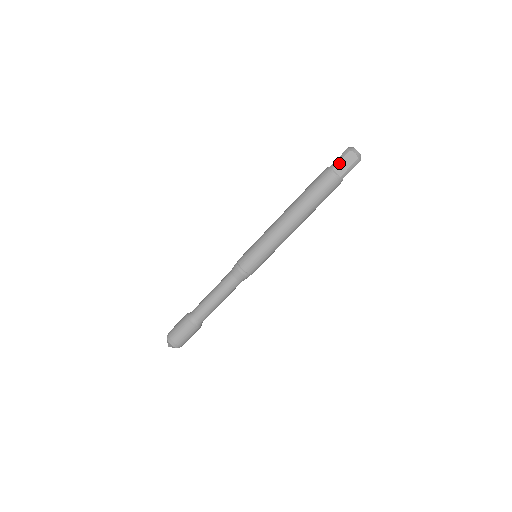
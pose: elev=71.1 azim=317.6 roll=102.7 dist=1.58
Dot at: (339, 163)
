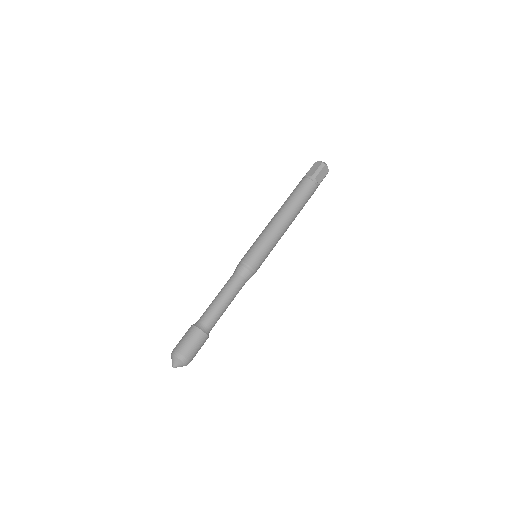
Dot at: (309, 171)
